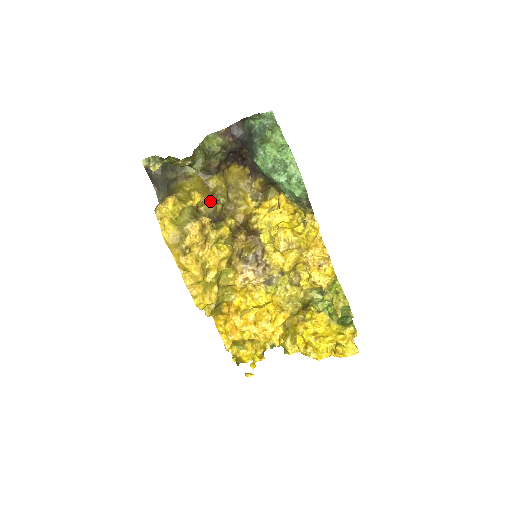
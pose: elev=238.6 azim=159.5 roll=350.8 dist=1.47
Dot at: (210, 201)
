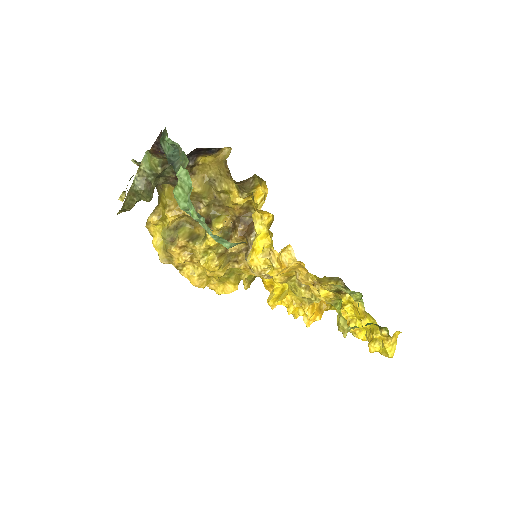
Dot at: (185, 214)
